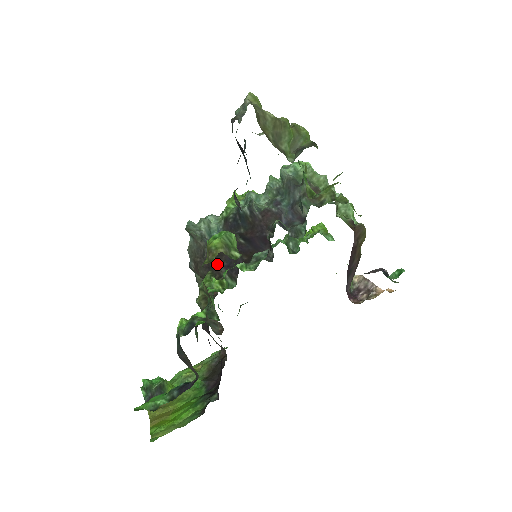
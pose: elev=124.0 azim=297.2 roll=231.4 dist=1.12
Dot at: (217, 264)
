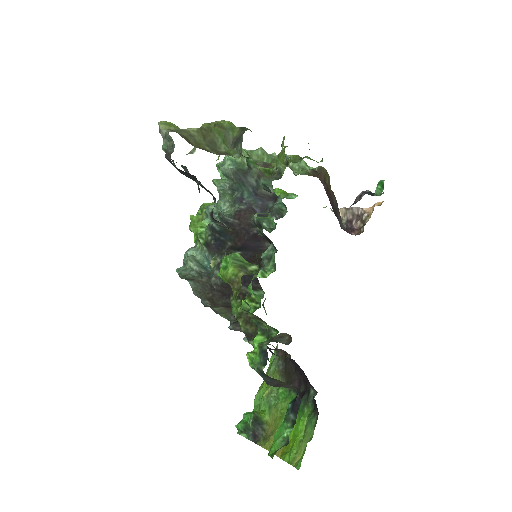
Dot at: occluded
